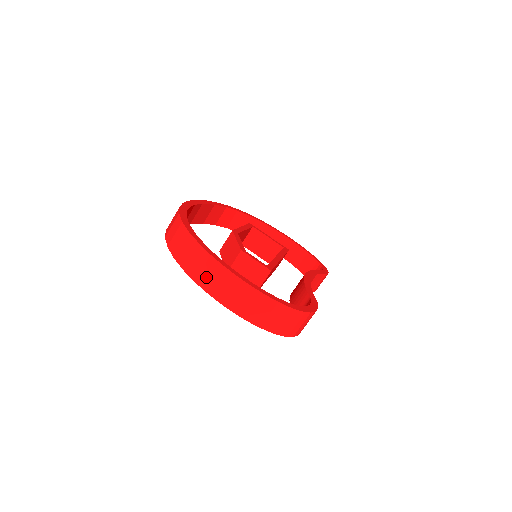
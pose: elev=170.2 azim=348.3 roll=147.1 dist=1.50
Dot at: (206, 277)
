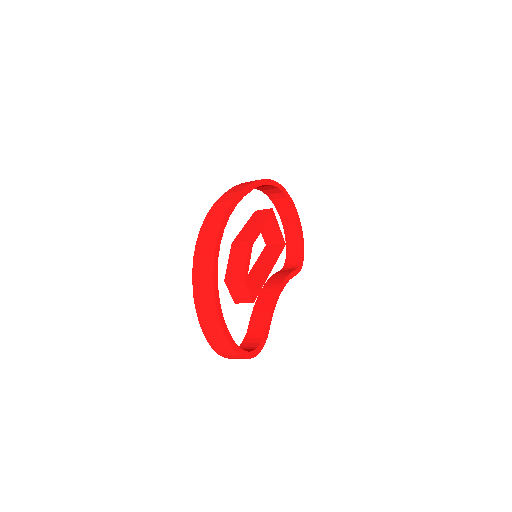
Dot at: (205, 316)
